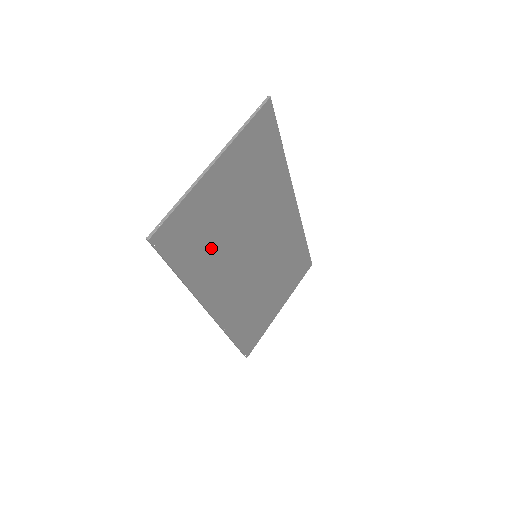
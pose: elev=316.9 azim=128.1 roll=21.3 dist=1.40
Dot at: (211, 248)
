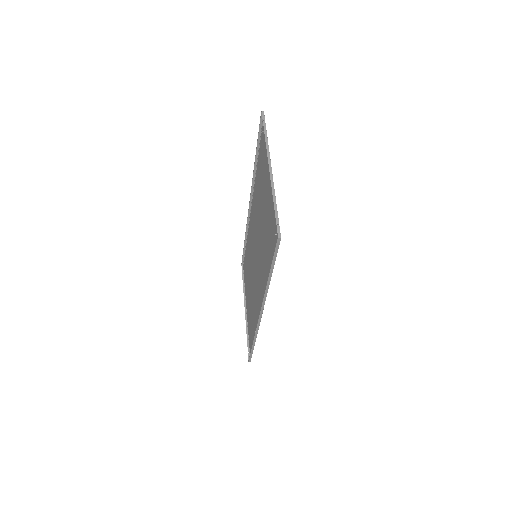
Dot at: (266, 247)
